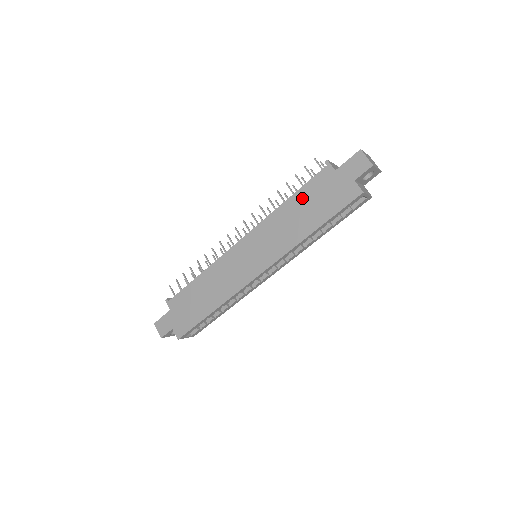
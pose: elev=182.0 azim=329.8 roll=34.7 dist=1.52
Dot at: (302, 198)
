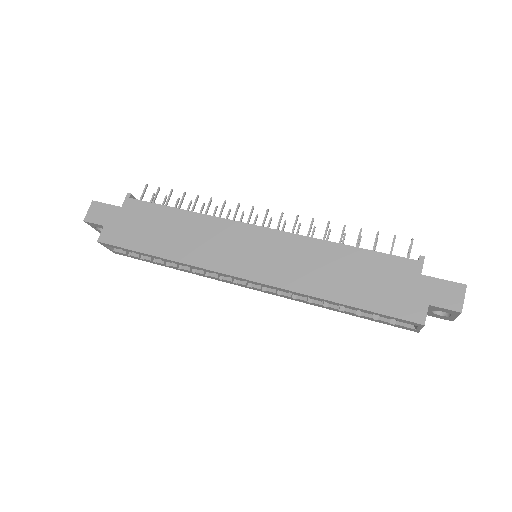
Dot at: (362, 261)
